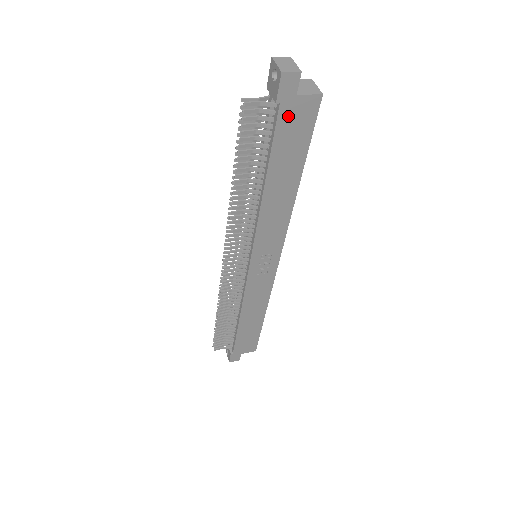
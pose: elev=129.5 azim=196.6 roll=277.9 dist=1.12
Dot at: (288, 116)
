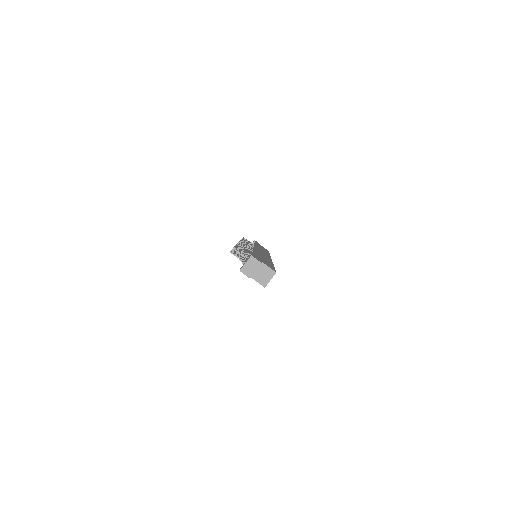
Dot at: occluded
